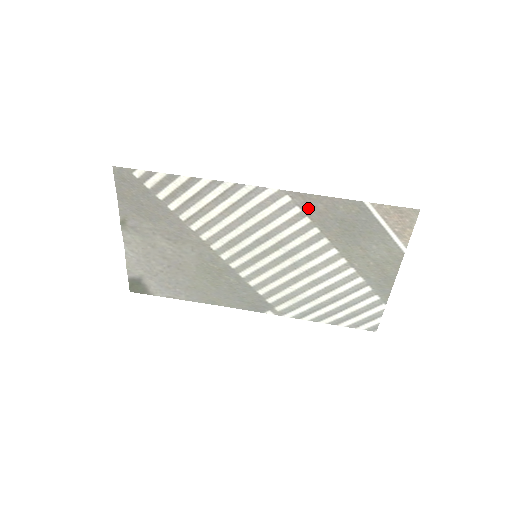
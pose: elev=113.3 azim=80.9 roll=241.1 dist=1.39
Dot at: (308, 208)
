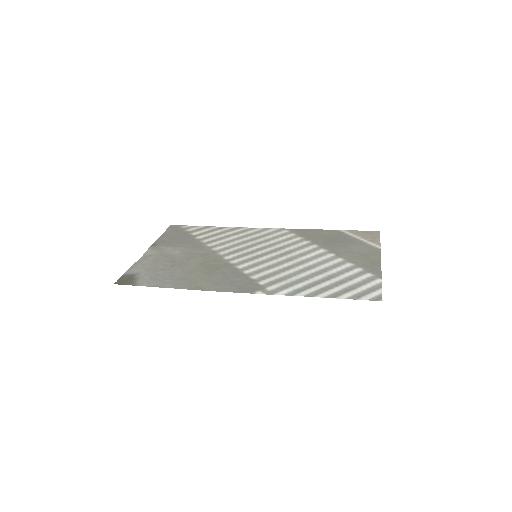
Dot at: (301, 234)
